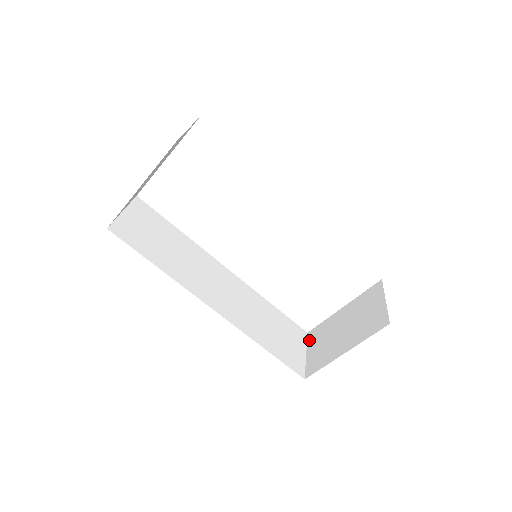
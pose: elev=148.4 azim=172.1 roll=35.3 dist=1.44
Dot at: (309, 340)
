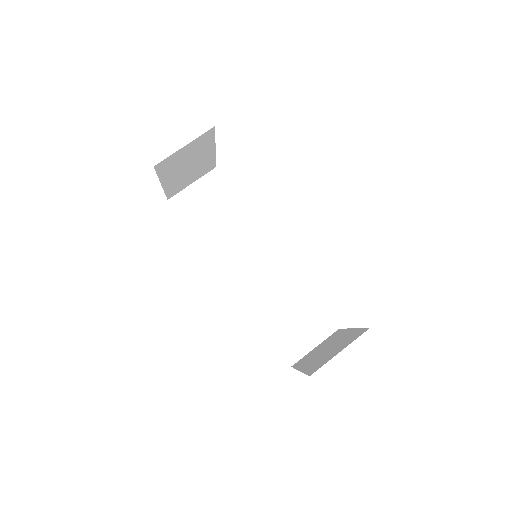
Dot at: (329, 337)
